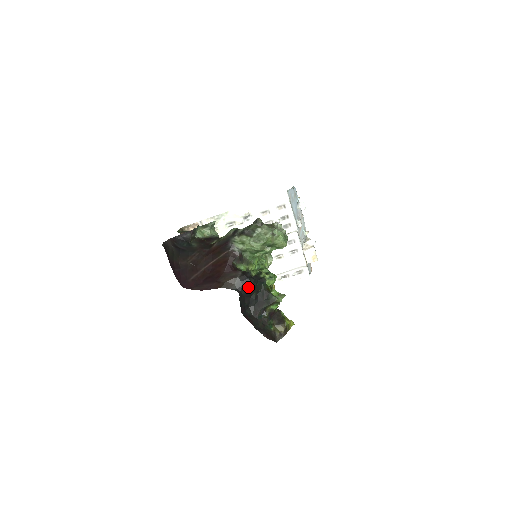
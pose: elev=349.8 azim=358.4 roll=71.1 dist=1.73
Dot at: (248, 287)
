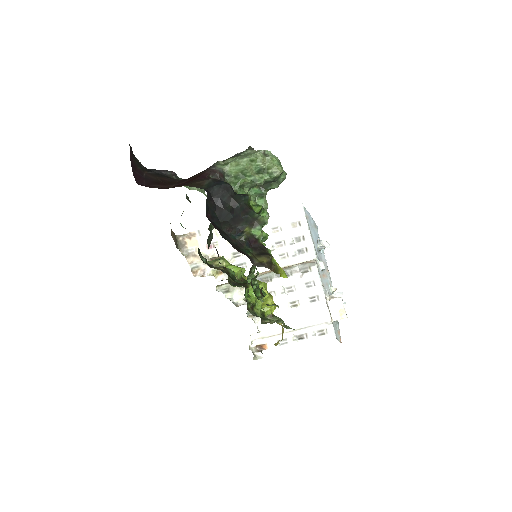
Dot at: (221, 191)
